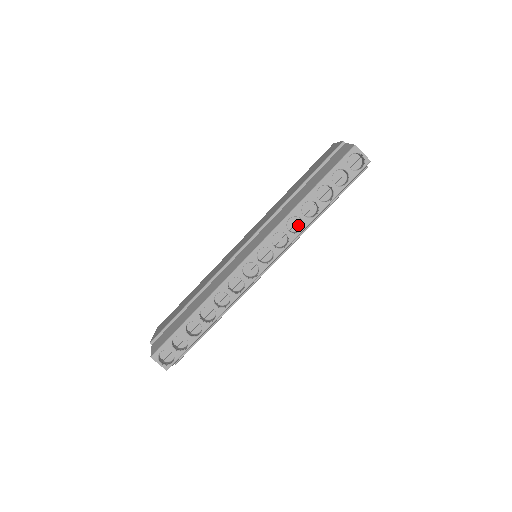
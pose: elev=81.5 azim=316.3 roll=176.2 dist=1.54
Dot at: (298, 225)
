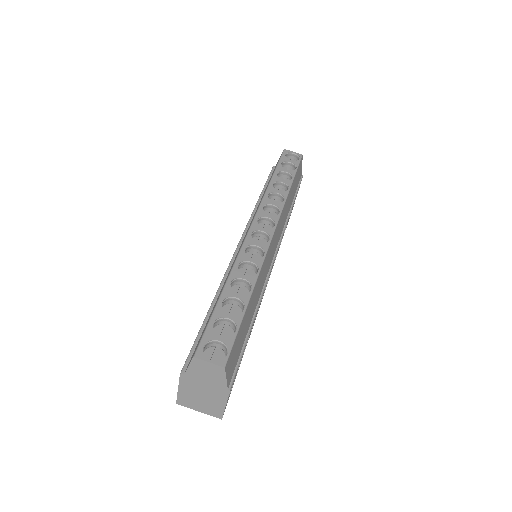
Dot at: occluded
